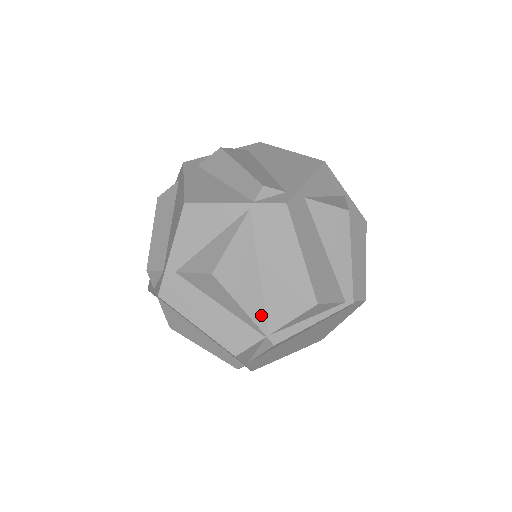
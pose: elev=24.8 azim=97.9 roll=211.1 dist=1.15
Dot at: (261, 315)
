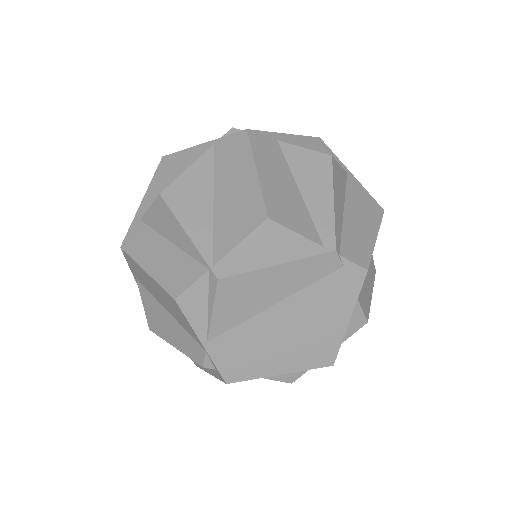
Dot at: (207, 242)
